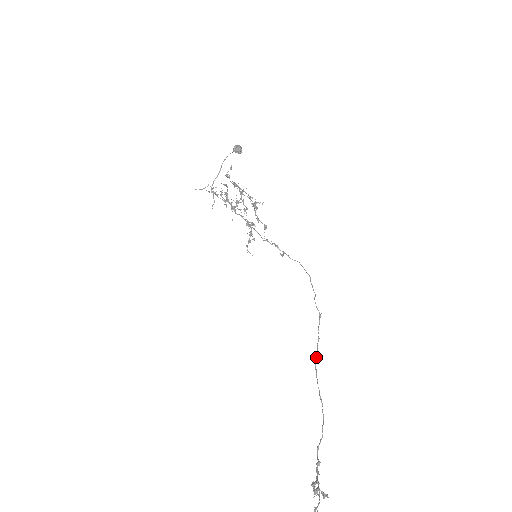
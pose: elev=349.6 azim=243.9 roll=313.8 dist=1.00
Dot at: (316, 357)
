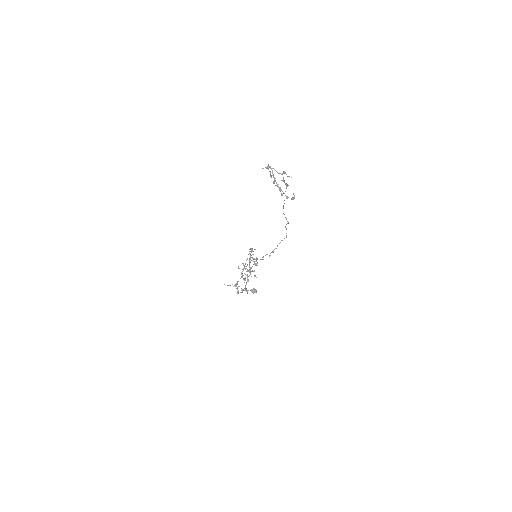
Dot at: (284, 214)
